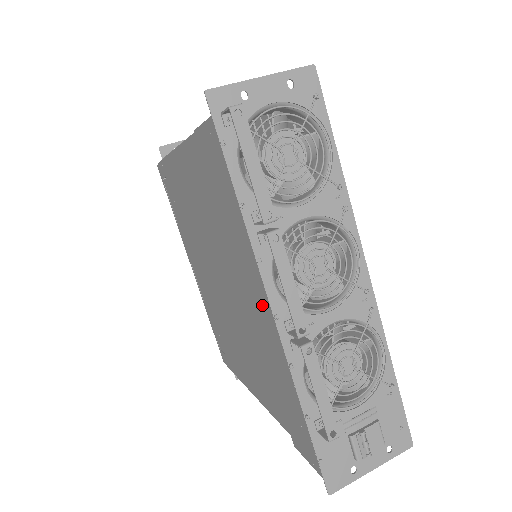
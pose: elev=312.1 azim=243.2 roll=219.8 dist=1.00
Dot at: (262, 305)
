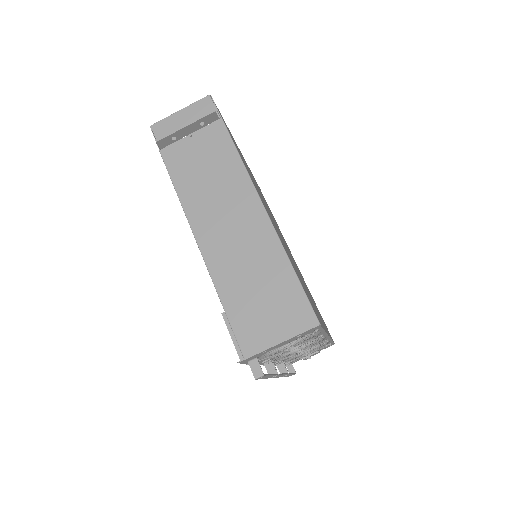
Dot at: occluded
